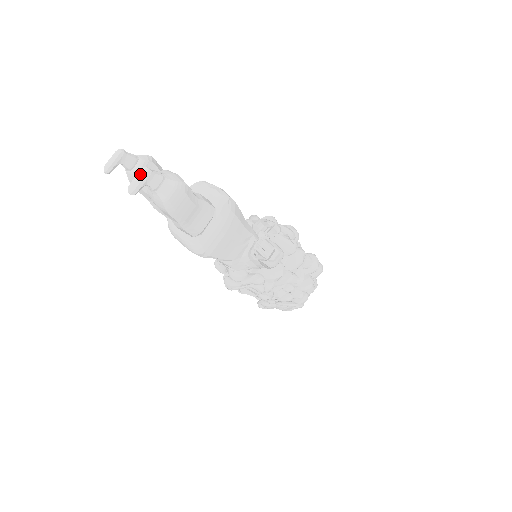
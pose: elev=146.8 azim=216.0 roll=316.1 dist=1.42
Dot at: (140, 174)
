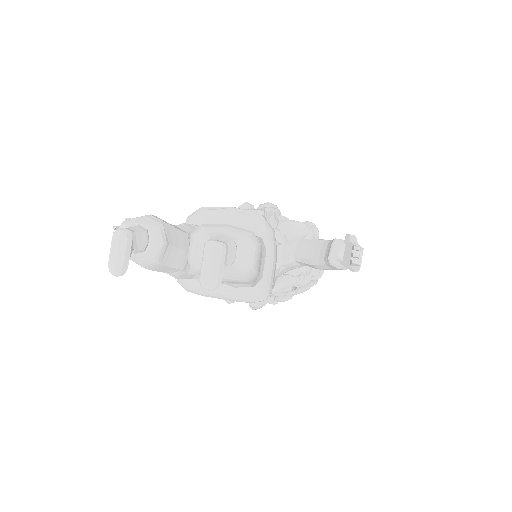
Dot at: (211, 256)
